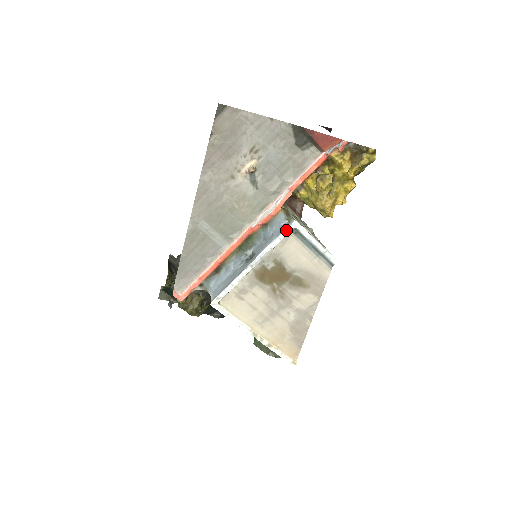
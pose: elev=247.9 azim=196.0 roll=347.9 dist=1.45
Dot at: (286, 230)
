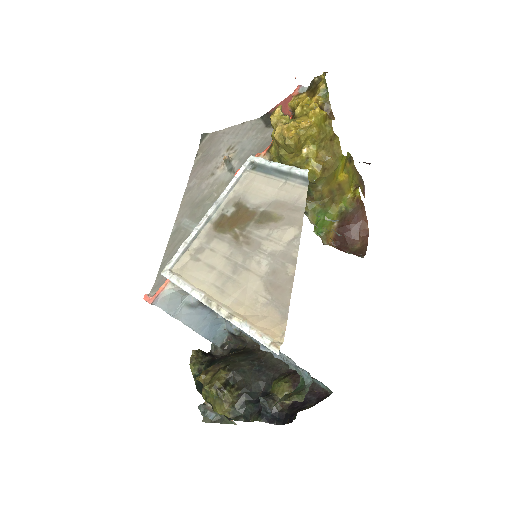
Dot at: (241, 167)
